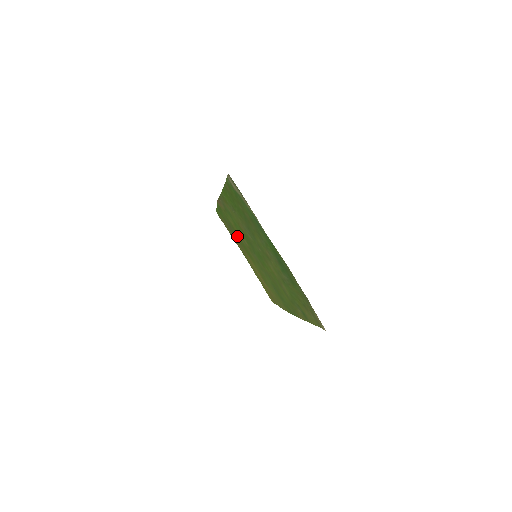
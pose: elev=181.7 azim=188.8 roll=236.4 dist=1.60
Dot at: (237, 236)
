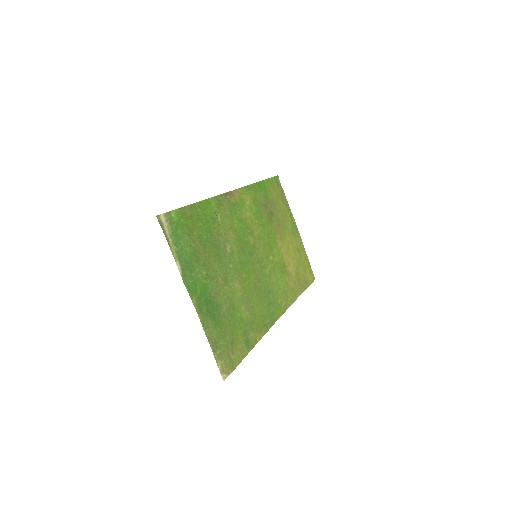
Dot at: (265, 220)
